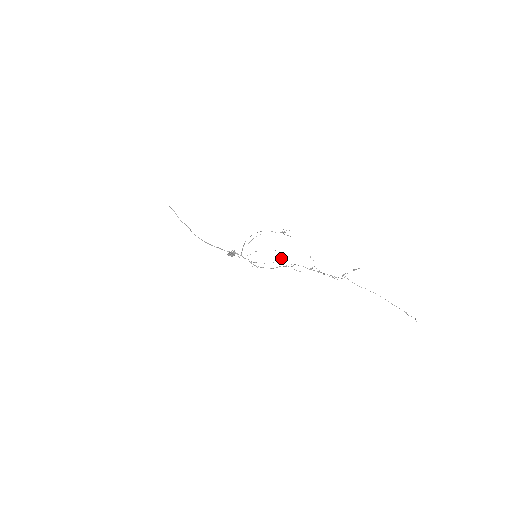
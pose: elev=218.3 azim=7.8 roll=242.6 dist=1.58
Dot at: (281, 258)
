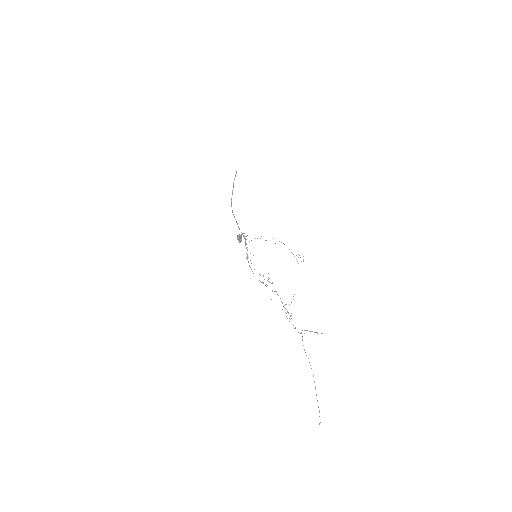
Dot at: occluded
